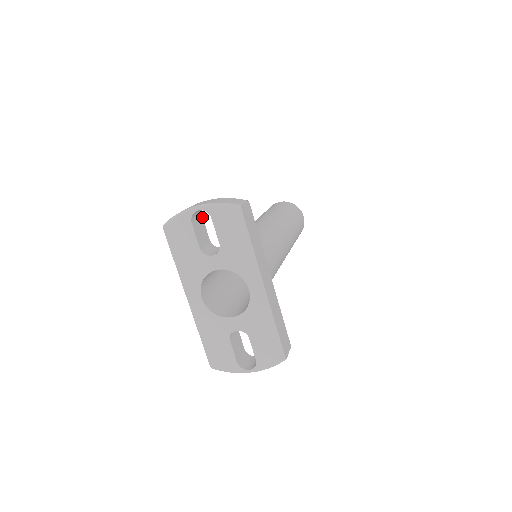
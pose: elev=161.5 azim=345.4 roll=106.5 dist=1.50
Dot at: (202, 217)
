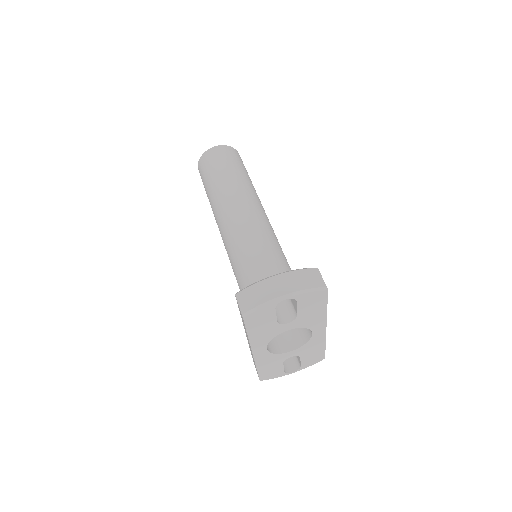
Dot at: occluded
